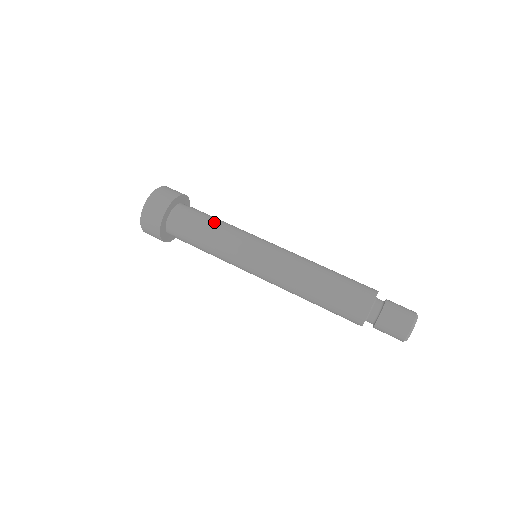
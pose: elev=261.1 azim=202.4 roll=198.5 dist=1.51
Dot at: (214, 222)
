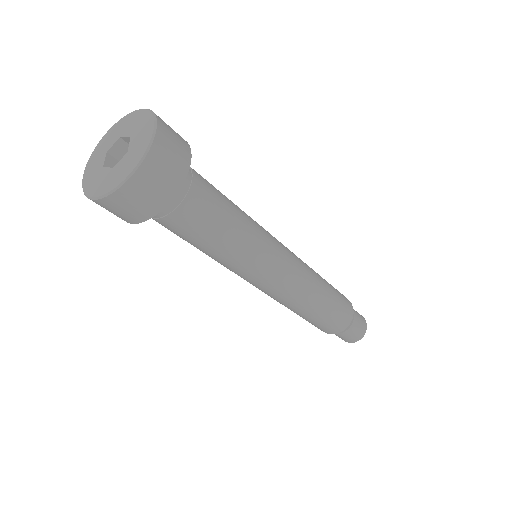
Dot at: (227, 227)
